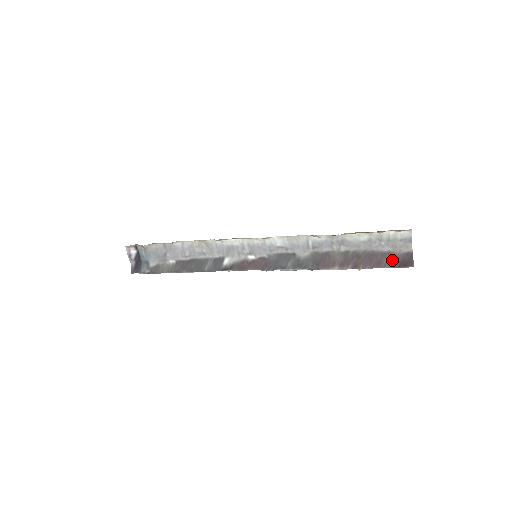
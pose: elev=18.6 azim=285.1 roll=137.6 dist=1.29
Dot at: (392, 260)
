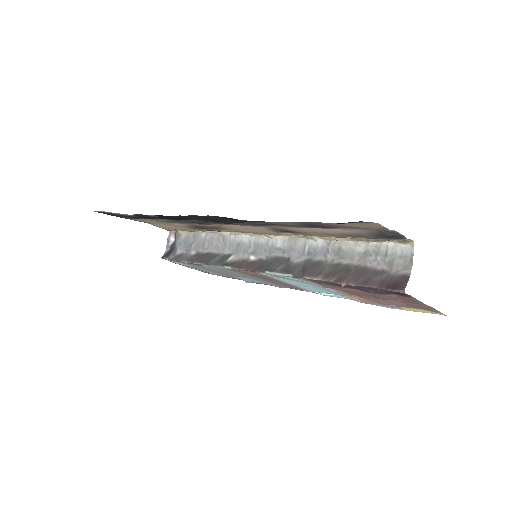
Dot at: (382, 280)
